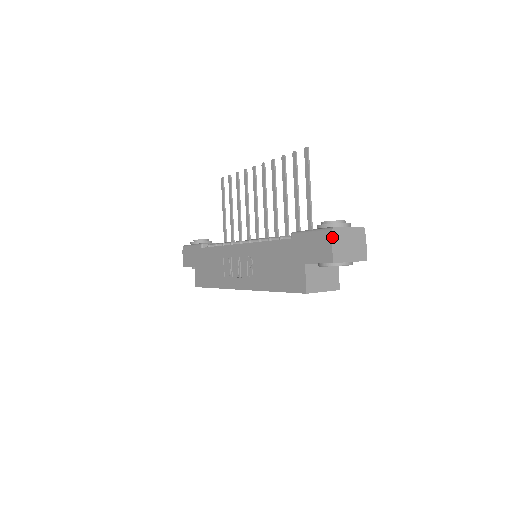
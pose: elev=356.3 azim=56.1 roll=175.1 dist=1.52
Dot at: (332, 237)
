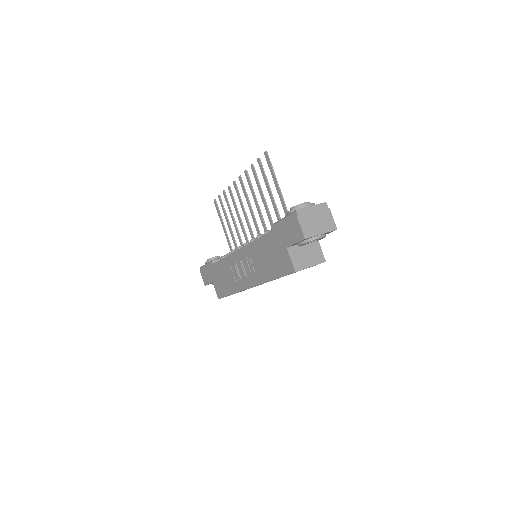
Dot at: (298, 218)
